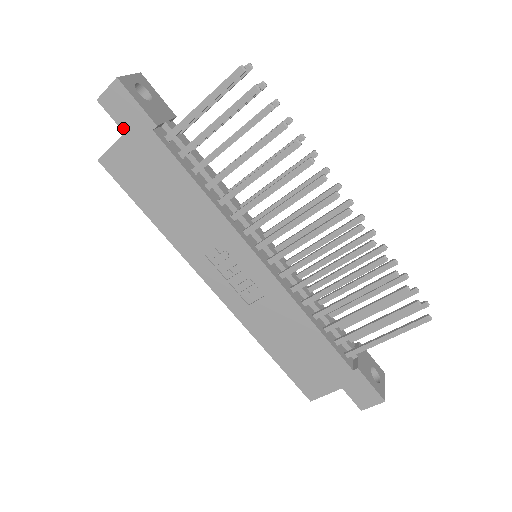
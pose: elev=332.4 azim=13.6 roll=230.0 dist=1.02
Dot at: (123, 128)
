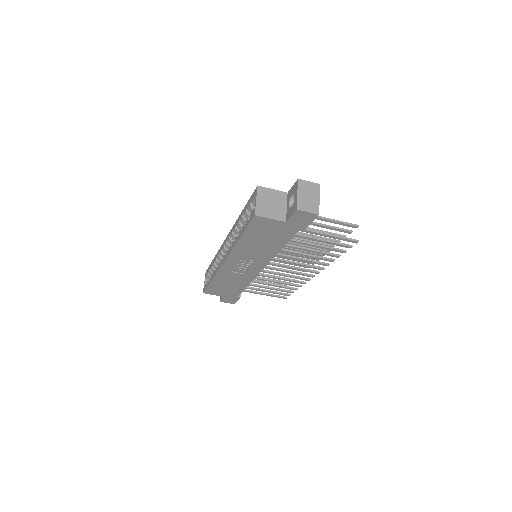
Dot at: (289, 221)
